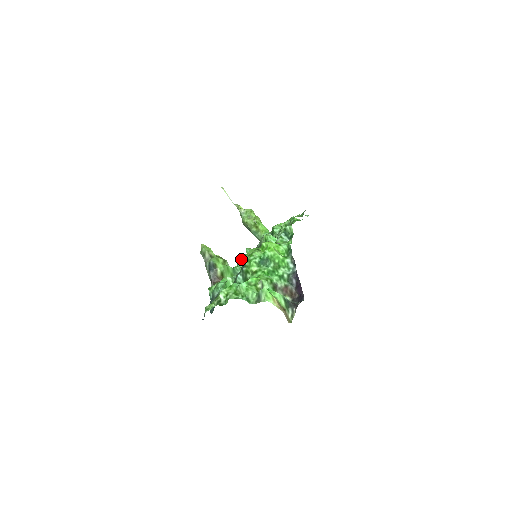
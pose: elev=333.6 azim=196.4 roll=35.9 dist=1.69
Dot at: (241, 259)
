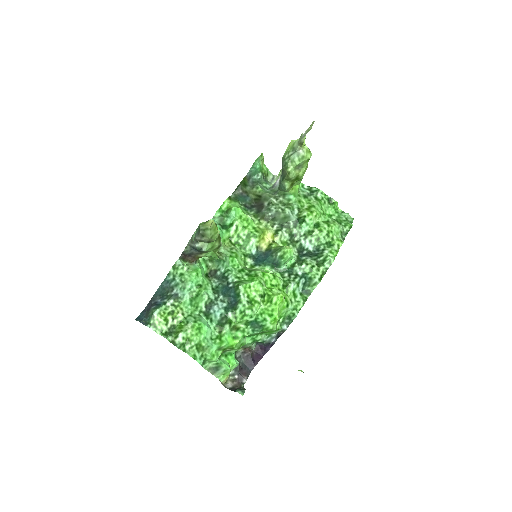
Dot at: (238, 288)
